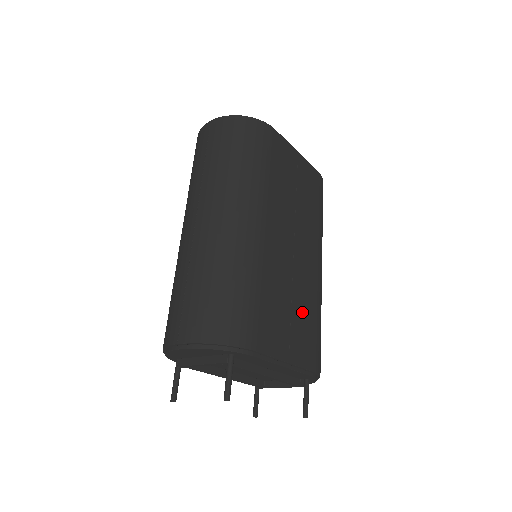
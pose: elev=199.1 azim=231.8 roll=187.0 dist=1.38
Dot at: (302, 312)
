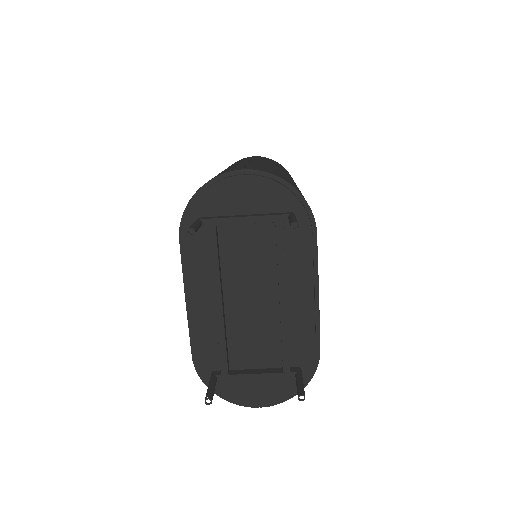
Dot at: occluded
